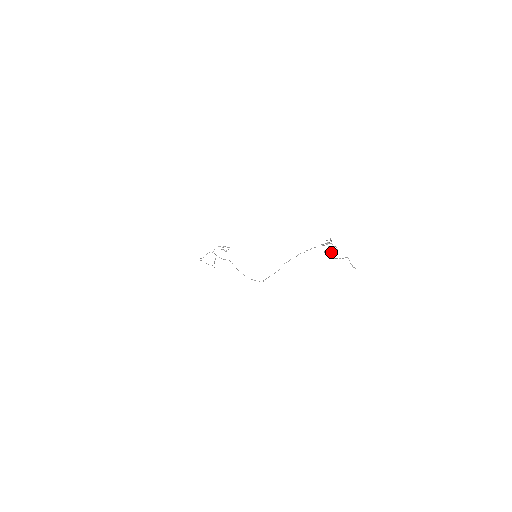
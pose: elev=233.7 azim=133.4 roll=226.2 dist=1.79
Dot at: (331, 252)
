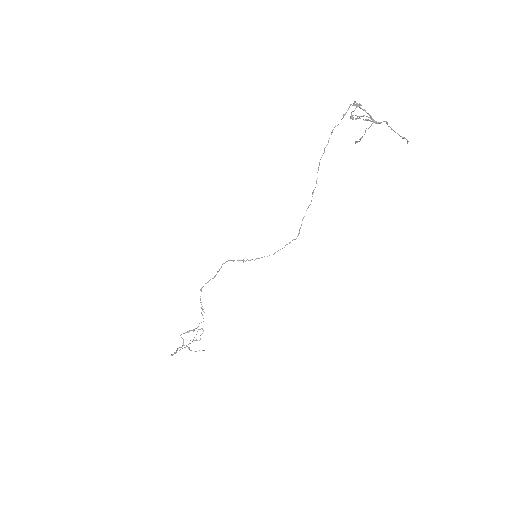
Dot at: (370, 115)
